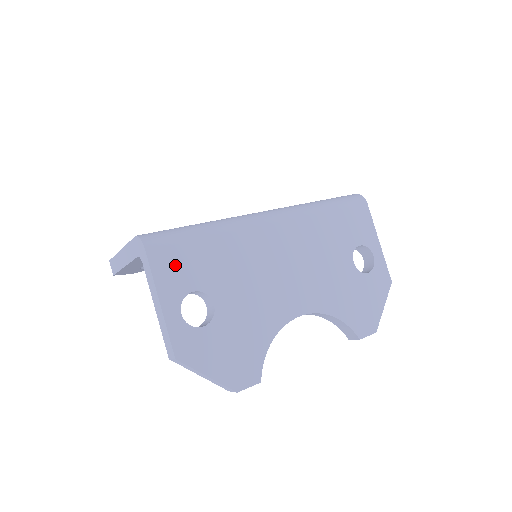
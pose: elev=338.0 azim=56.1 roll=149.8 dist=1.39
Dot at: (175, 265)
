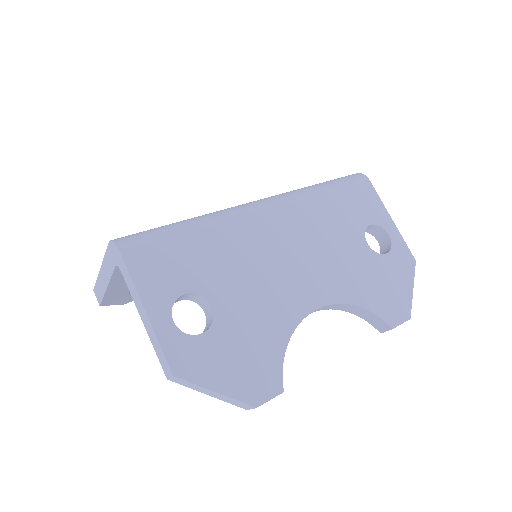
Dot at: (158, 266)
